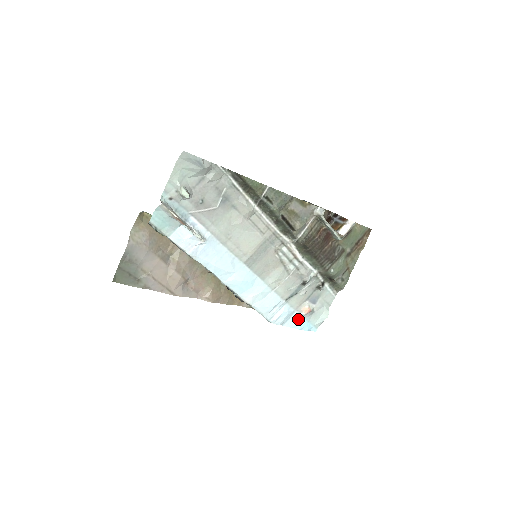
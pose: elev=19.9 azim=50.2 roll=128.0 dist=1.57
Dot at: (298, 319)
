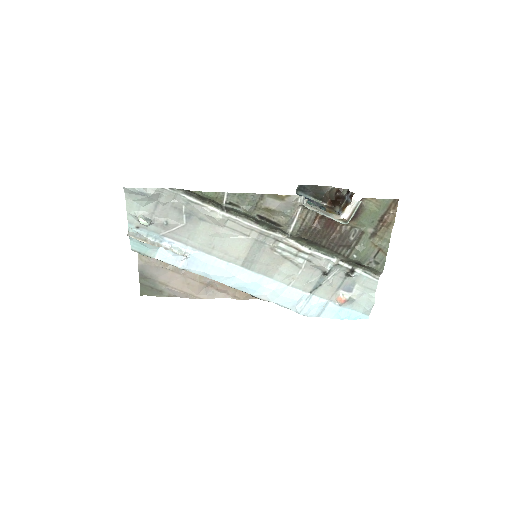
Dot at: (336, 309)
